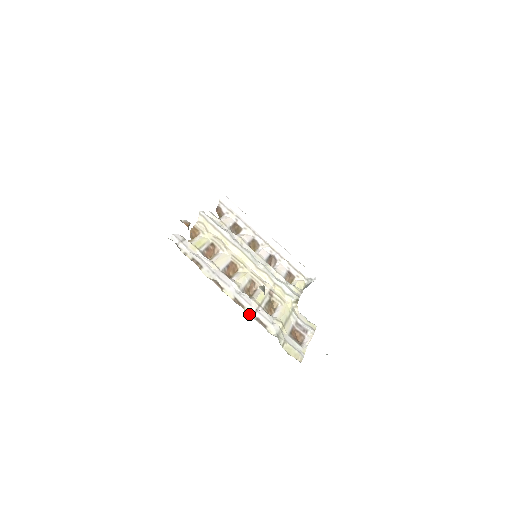
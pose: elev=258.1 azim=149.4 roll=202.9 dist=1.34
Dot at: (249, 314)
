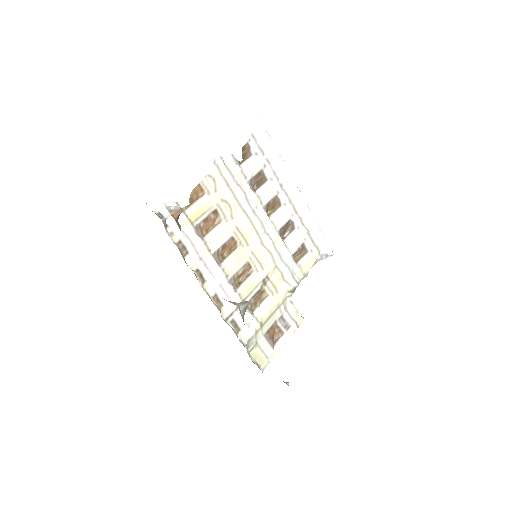
Dot at: (225, 315)
